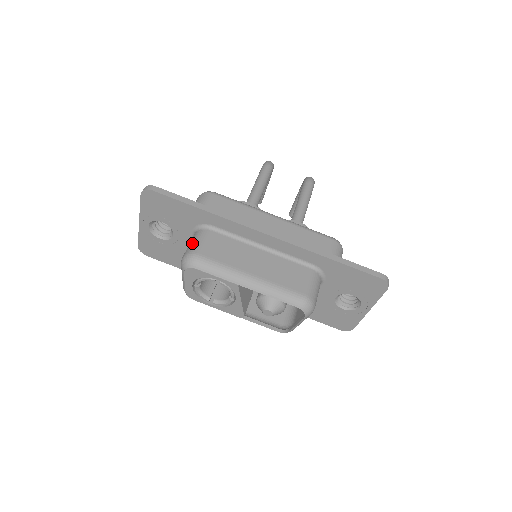
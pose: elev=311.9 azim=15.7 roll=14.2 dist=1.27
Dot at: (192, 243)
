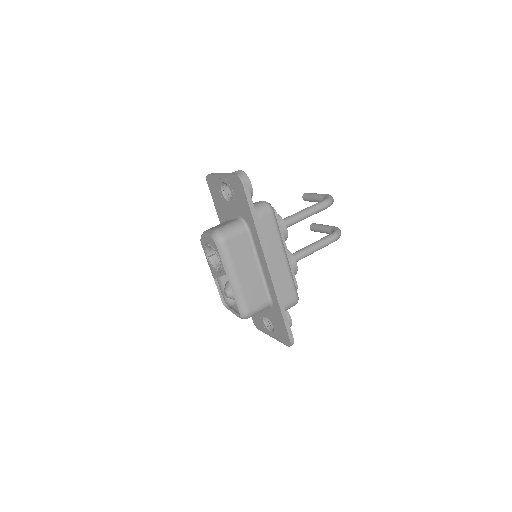
Dot at: (230, 228)
